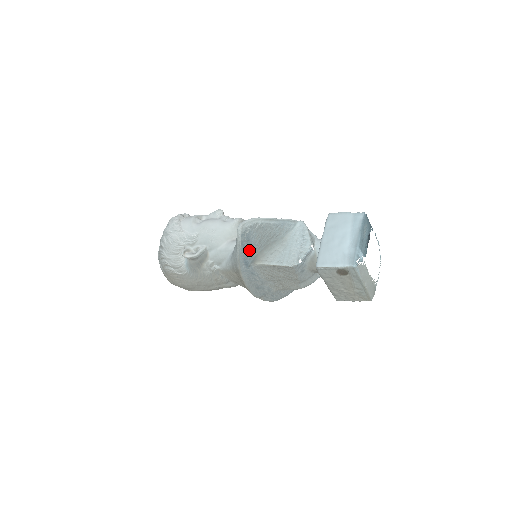
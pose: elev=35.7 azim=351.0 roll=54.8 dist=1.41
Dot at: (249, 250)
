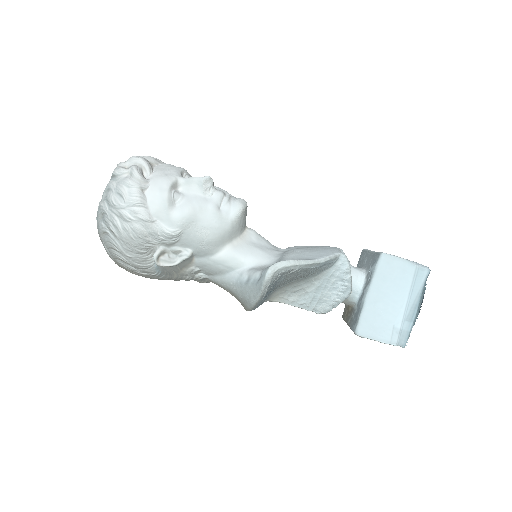
Dot at: occluded
